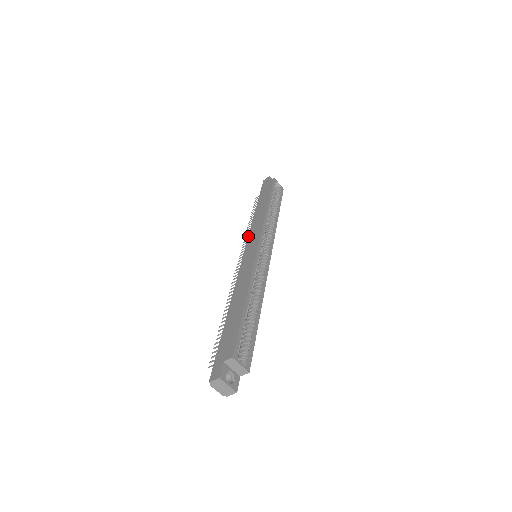
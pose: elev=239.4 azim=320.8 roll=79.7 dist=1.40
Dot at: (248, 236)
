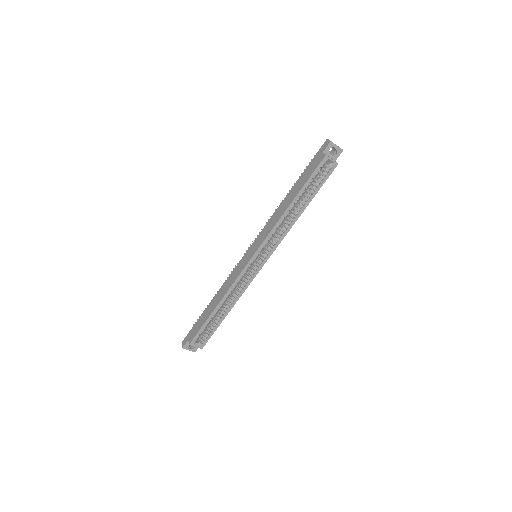
Dot at: occluded
